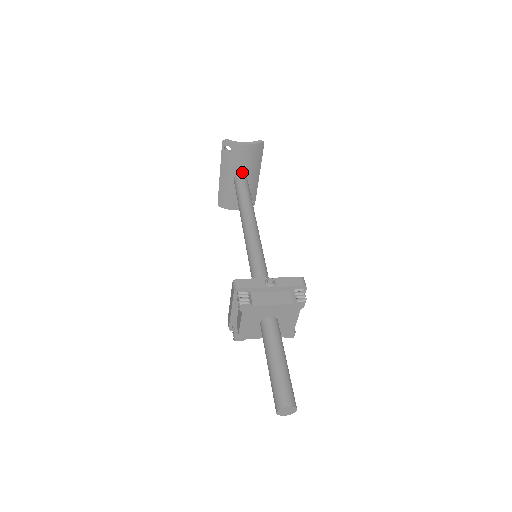
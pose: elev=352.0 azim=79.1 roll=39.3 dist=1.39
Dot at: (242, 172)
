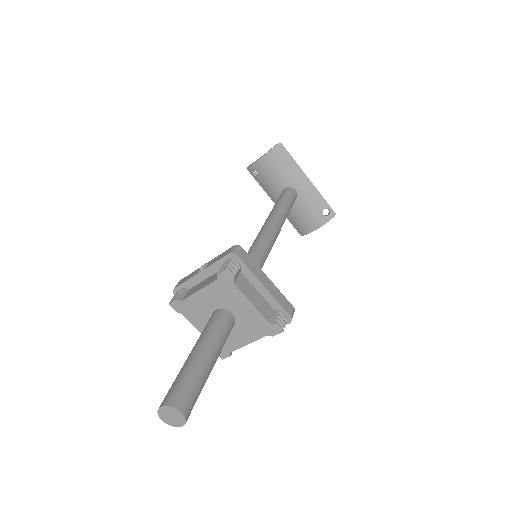
Dot at: (284, 186)
